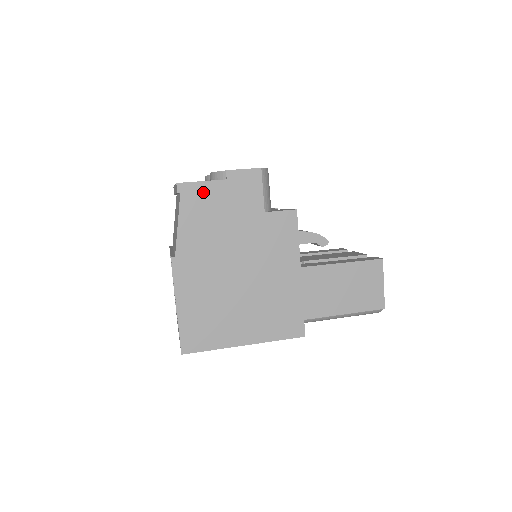
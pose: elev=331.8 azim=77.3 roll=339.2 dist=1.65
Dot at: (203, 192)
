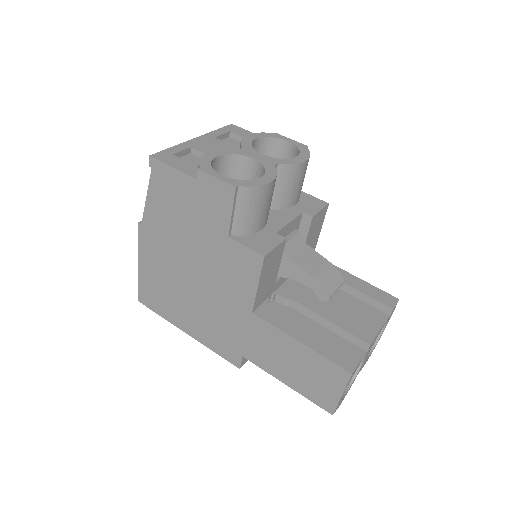
Dot at: (172, 179)
